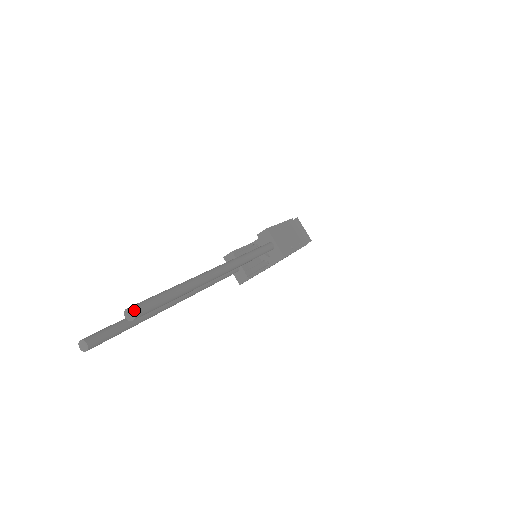
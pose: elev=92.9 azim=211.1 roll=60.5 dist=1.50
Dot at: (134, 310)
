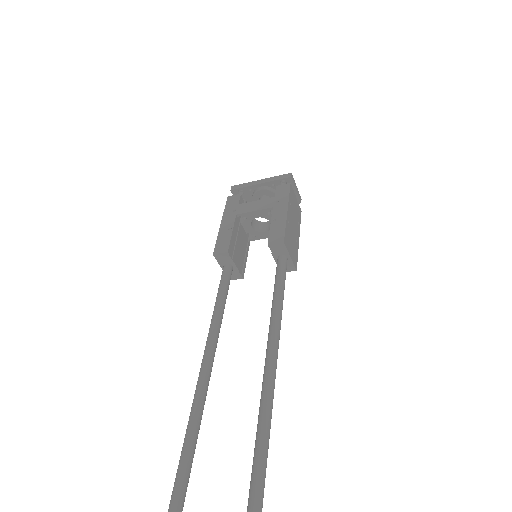
Dot at: out of frame
